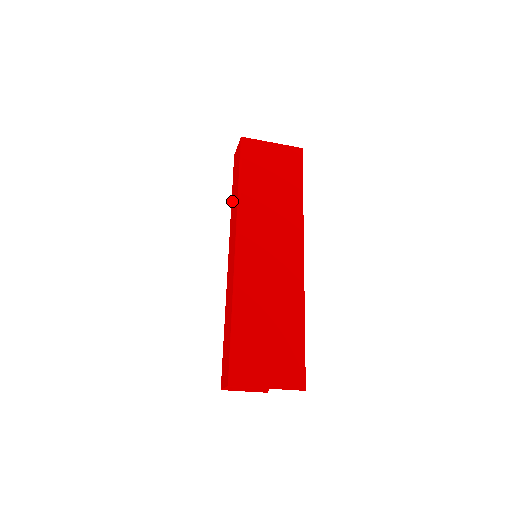
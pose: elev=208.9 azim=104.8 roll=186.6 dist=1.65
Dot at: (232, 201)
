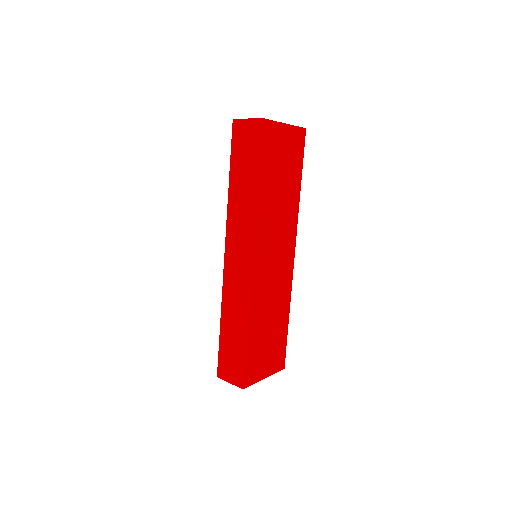
Dot at: (233, 188)
